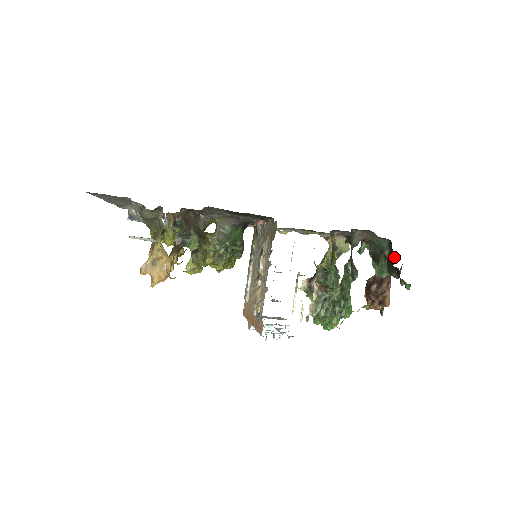
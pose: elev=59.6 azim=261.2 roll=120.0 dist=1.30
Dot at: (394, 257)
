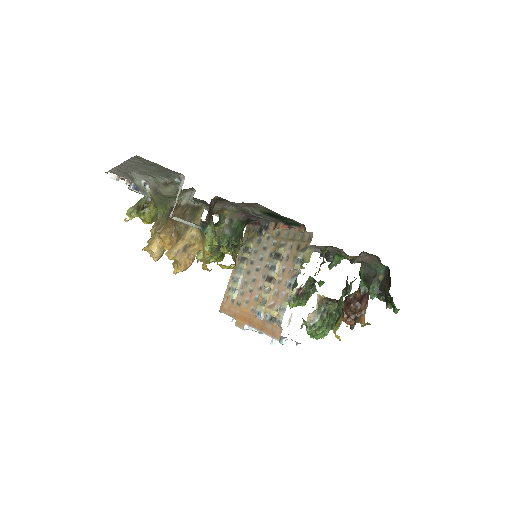
Dot at: (390, 283)
